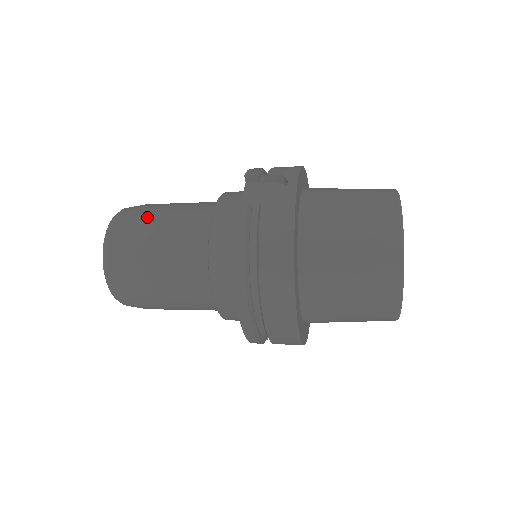
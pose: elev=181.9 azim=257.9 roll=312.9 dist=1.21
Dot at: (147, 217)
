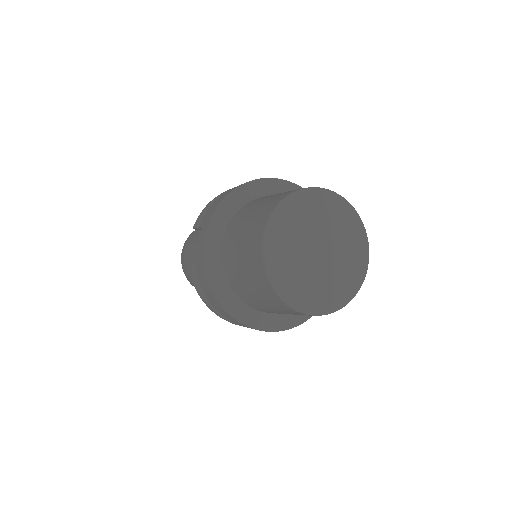
Dot at: (187, 254)
